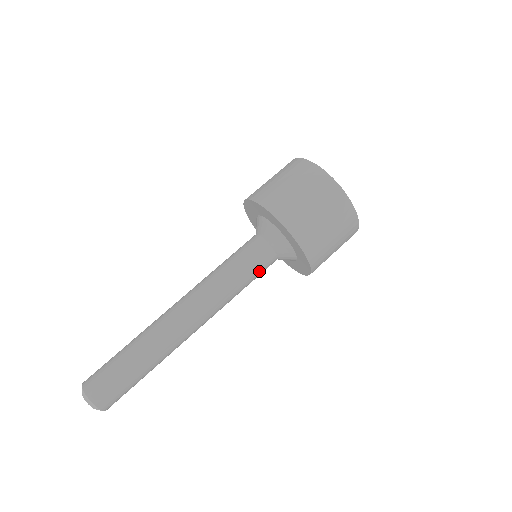
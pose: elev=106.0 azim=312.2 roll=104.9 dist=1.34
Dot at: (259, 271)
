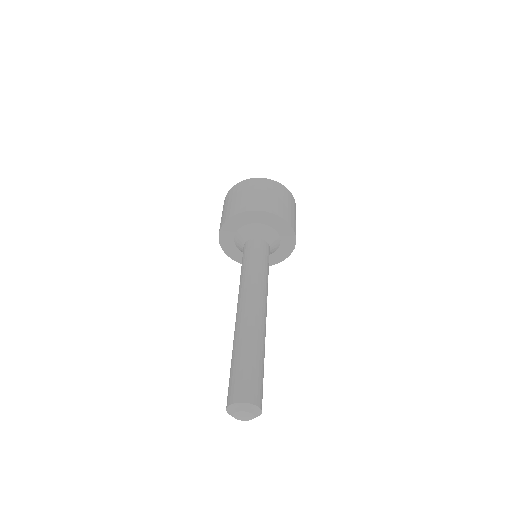
Dot at: (267, 258)
